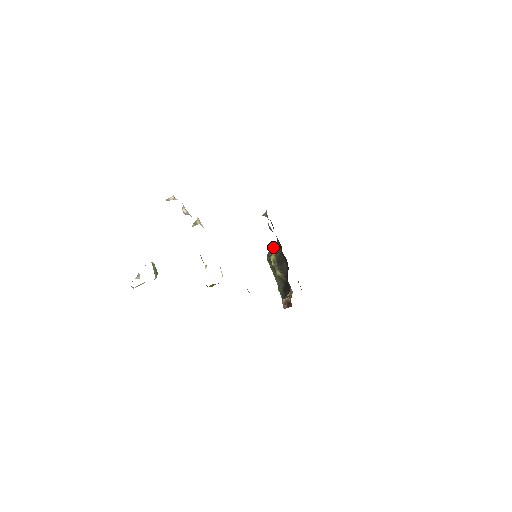
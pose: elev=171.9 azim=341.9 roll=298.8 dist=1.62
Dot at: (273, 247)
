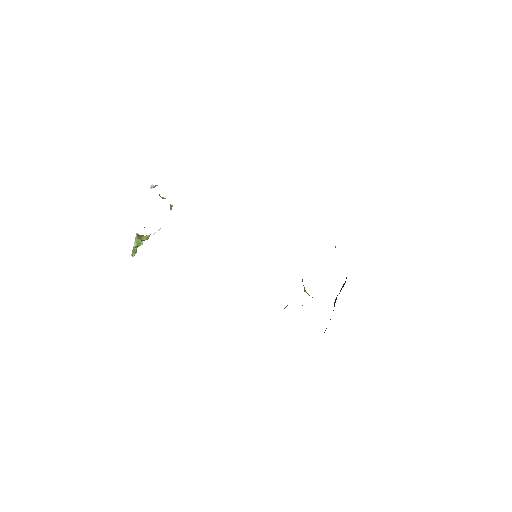
Dot at: occluded
